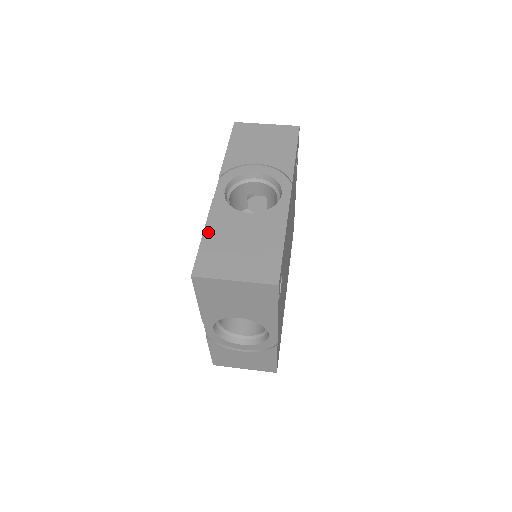
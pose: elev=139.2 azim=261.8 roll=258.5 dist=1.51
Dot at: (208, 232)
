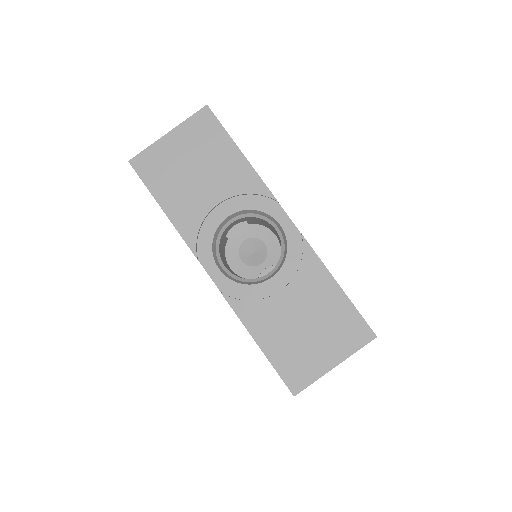
Dot at: (259, 337)
